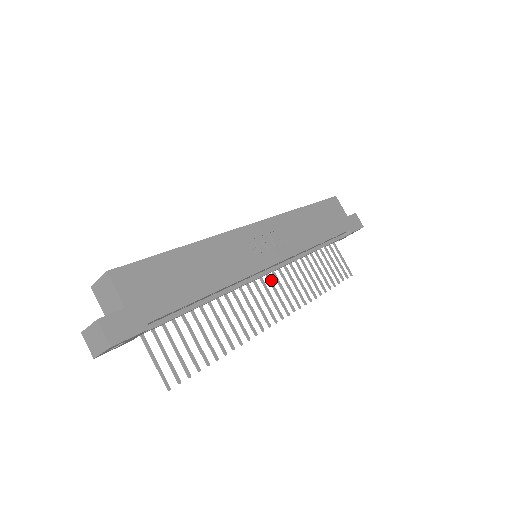
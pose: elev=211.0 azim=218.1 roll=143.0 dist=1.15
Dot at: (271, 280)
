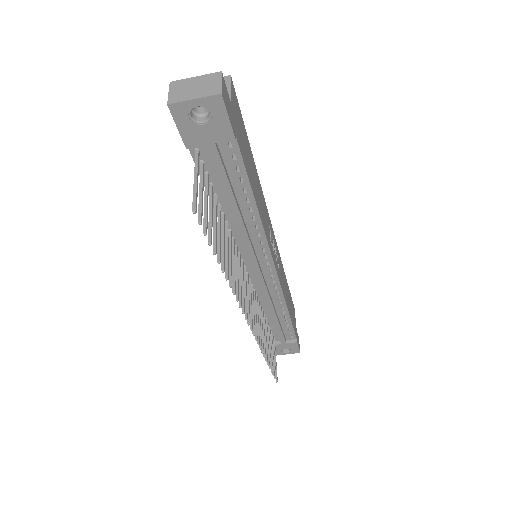
Dot at: occluded
